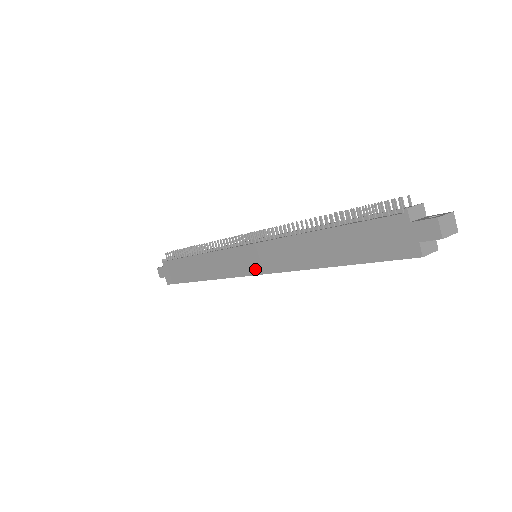
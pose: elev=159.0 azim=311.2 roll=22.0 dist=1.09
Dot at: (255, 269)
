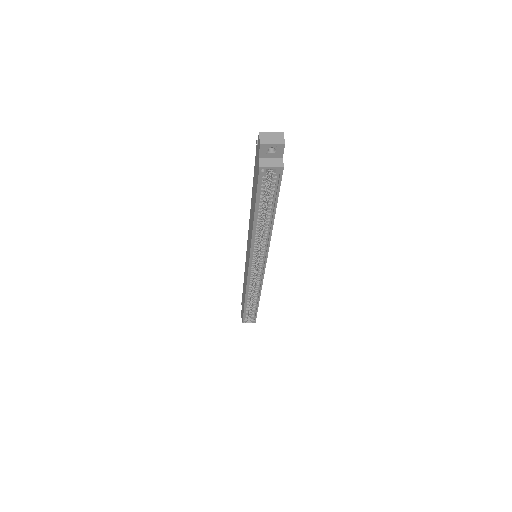
Dot at: (248, 261)
